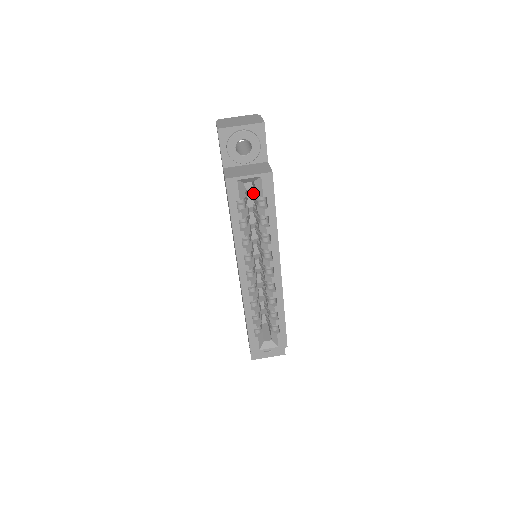
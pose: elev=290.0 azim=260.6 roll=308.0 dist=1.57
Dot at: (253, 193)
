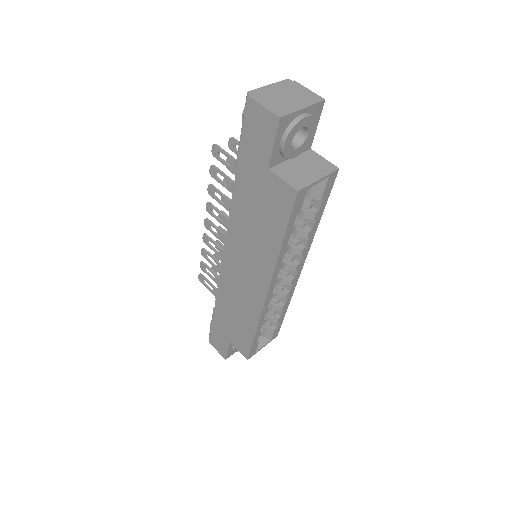
Dot at: occluded
